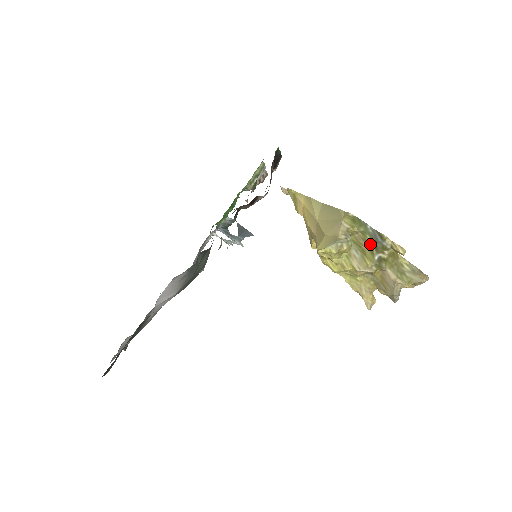
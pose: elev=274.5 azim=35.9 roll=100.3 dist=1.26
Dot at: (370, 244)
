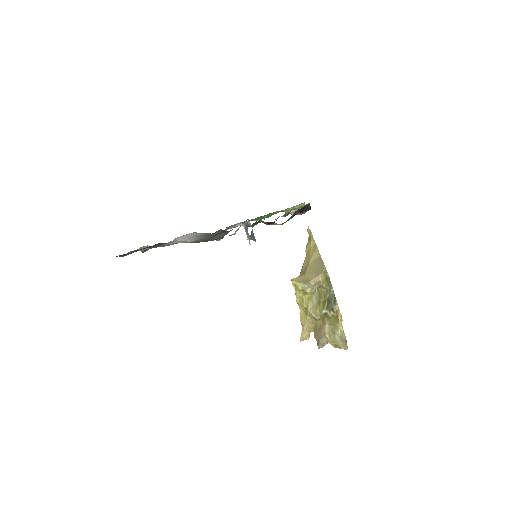
Dot at: (326, 300)
